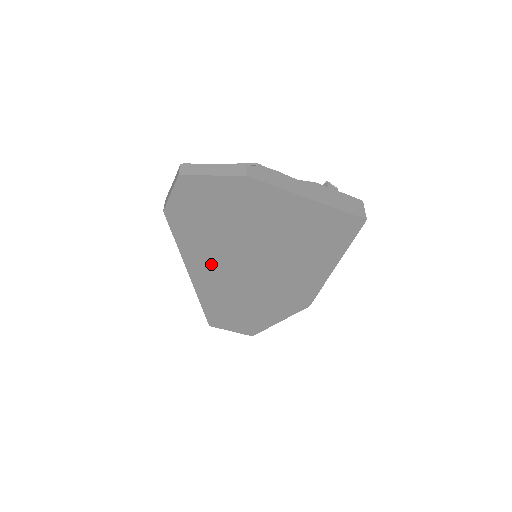
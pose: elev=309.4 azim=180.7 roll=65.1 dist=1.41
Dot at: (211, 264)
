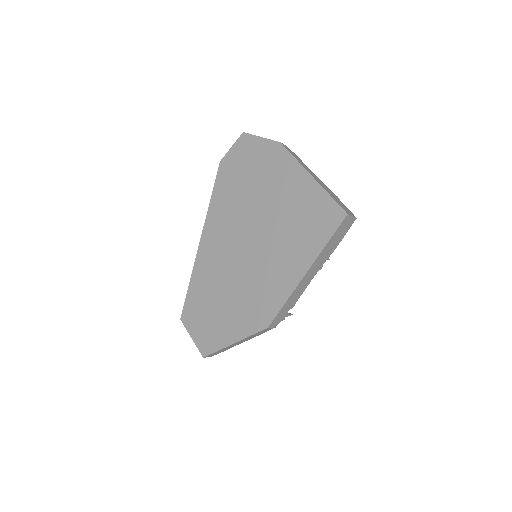
Dot at: (221, 230)
